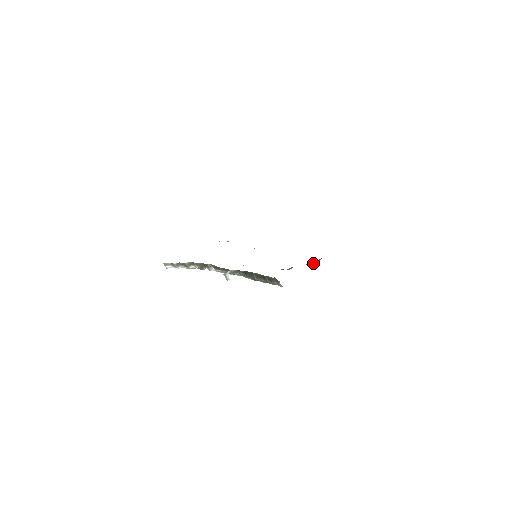
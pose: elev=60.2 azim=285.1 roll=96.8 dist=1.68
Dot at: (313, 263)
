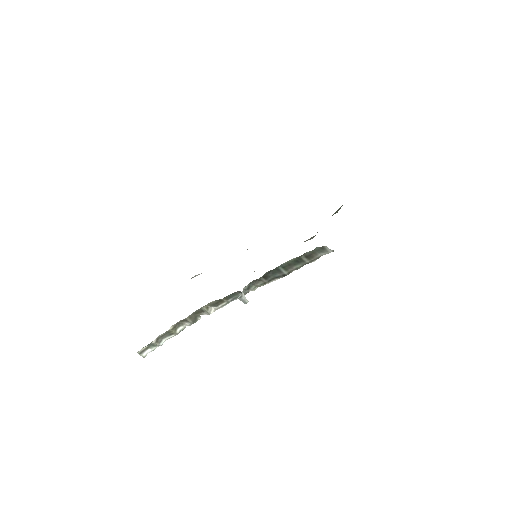
Dot at: (341, 206)
